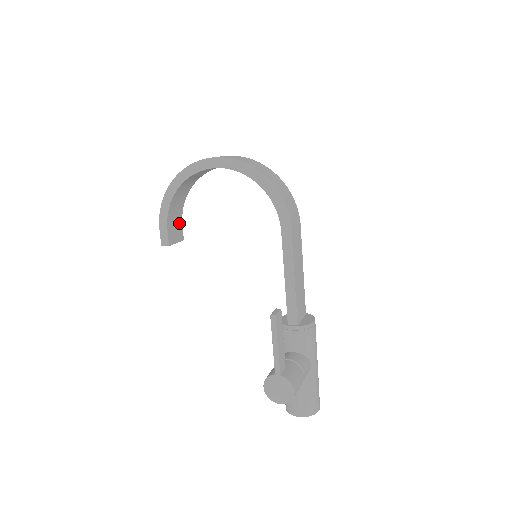
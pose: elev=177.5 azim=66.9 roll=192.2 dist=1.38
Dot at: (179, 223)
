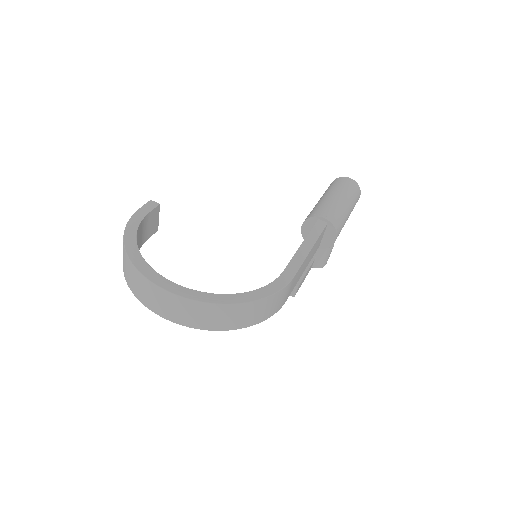
Dot at: (146, 220)
